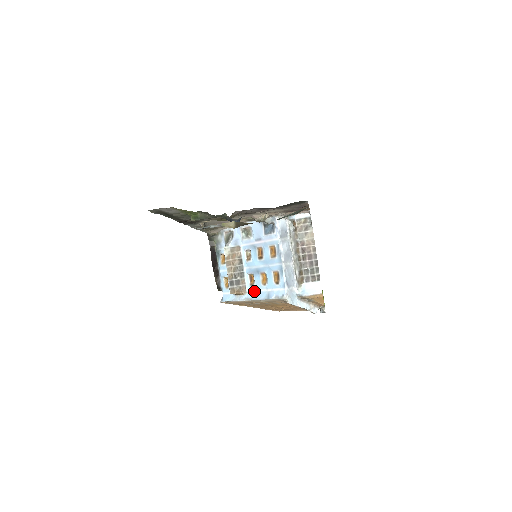
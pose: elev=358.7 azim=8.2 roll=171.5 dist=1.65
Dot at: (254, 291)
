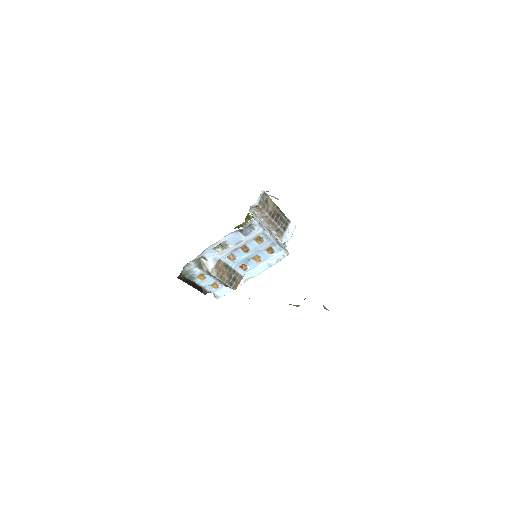
Dot at: (250, 271)
